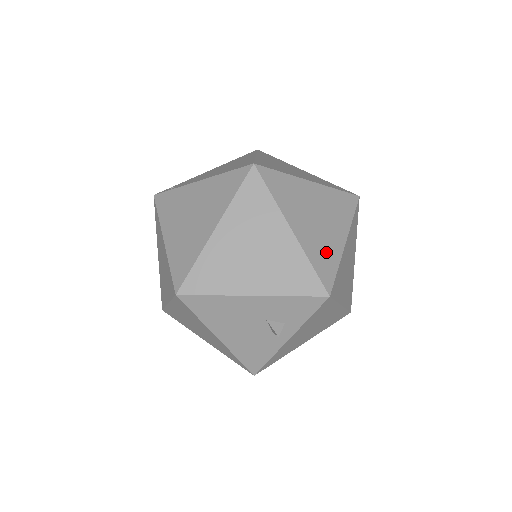
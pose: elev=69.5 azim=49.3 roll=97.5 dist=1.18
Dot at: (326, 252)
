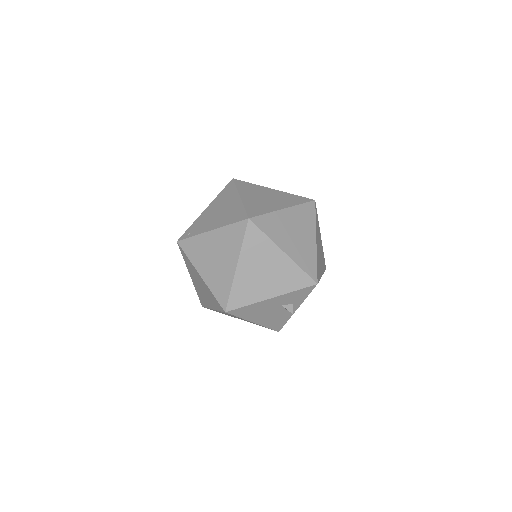
Dot at: (307, 255)
